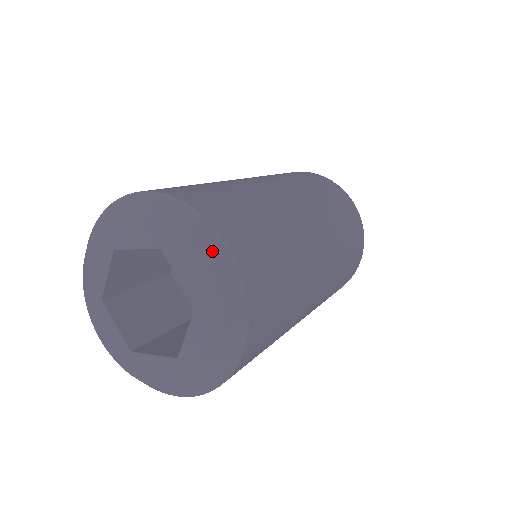
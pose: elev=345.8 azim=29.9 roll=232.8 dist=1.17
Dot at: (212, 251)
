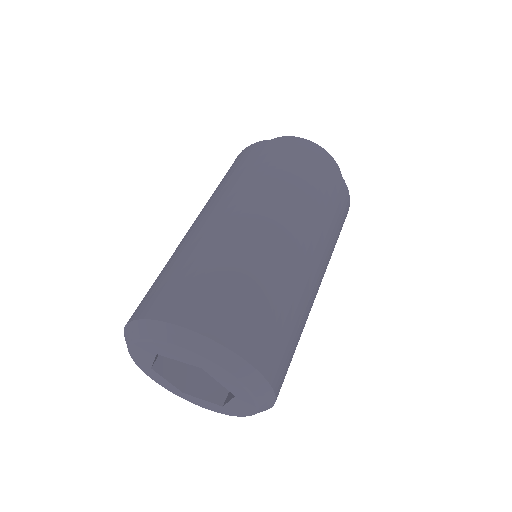
Dot at: (246, 377)
